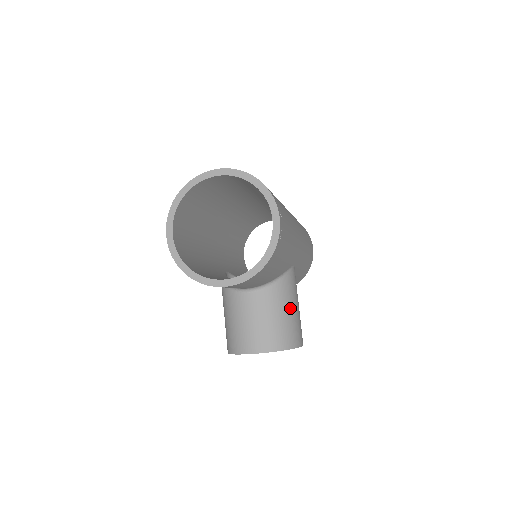
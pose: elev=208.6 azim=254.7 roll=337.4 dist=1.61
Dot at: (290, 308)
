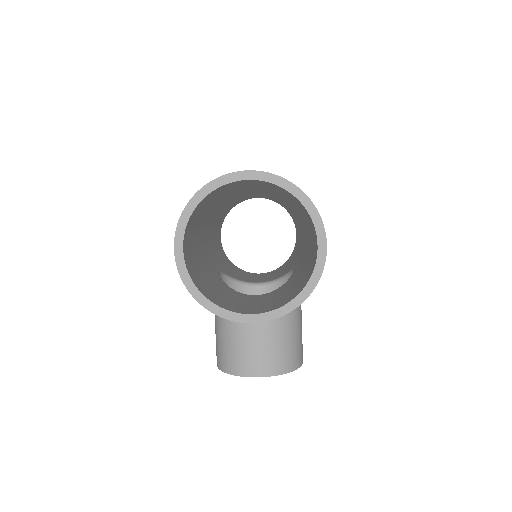
Dot at: (297, 324)
